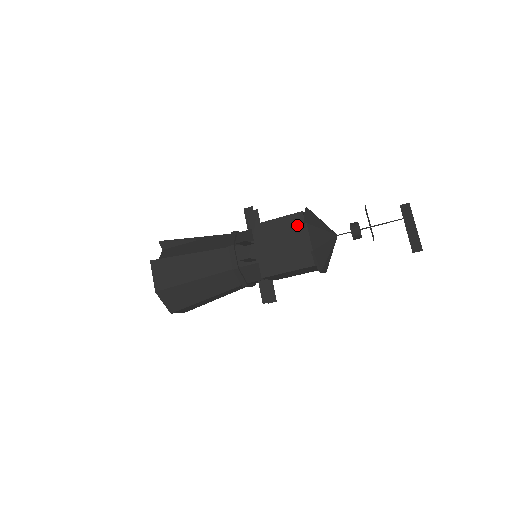
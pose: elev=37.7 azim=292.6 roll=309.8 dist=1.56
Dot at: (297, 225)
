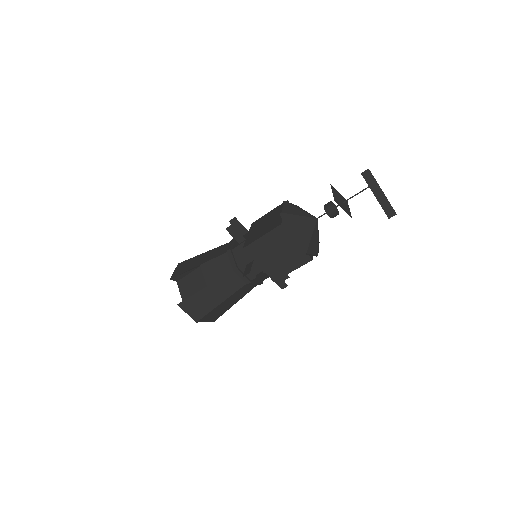
Dot at: (282, 236)
